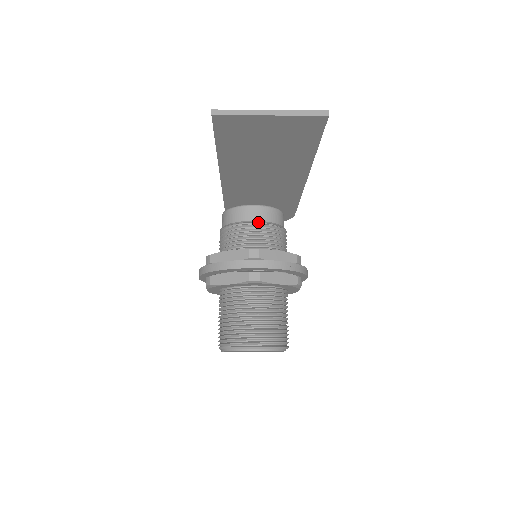
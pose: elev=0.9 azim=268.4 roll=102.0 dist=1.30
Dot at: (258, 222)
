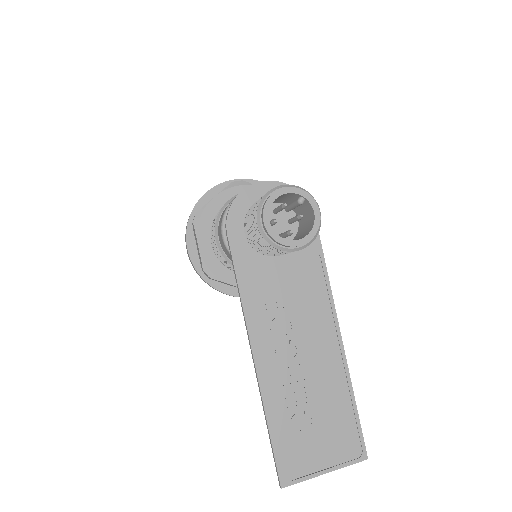
Dot at: occluded
